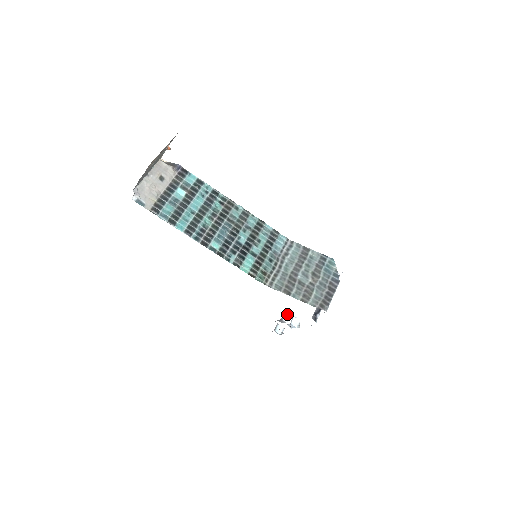
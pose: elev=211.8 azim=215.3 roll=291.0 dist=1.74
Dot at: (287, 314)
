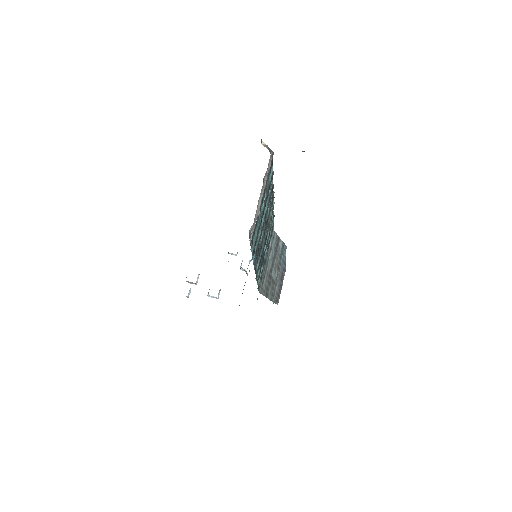
Dot at: occluded
